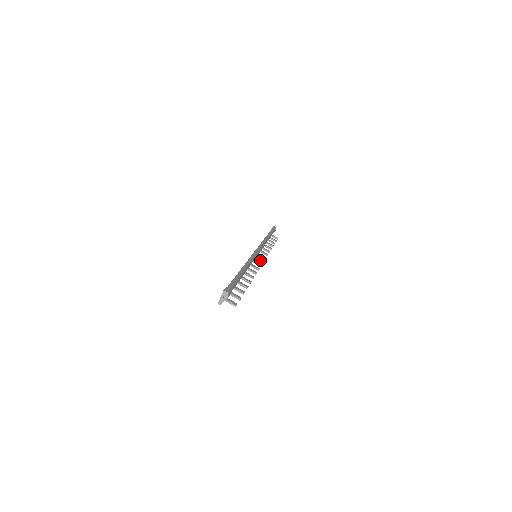
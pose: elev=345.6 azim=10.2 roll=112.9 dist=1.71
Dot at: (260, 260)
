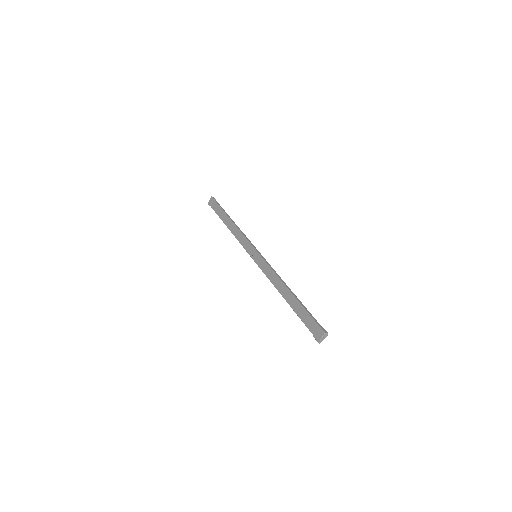
Dot at: occluded
